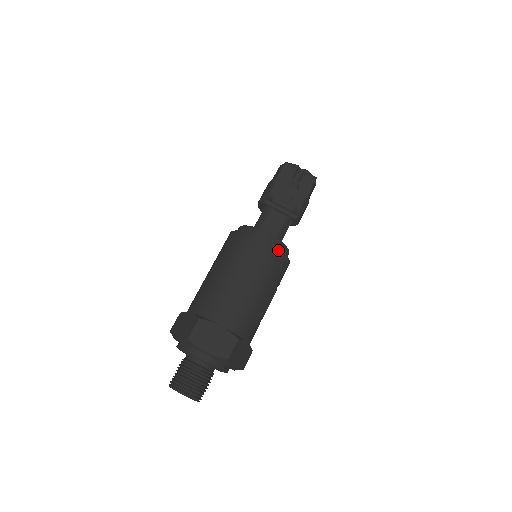
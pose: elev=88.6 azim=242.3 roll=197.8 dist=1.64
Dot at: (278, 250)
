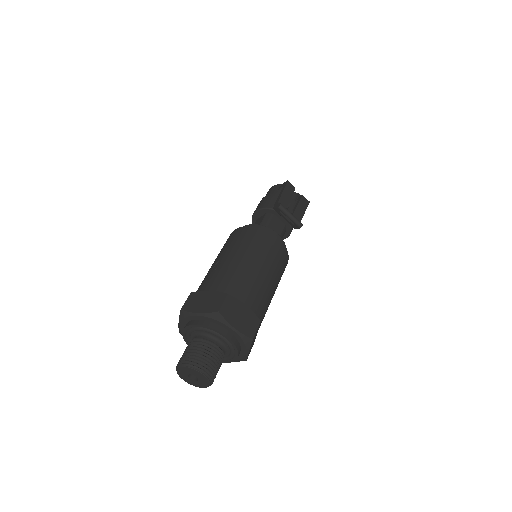
Dot at: (286, 251)
